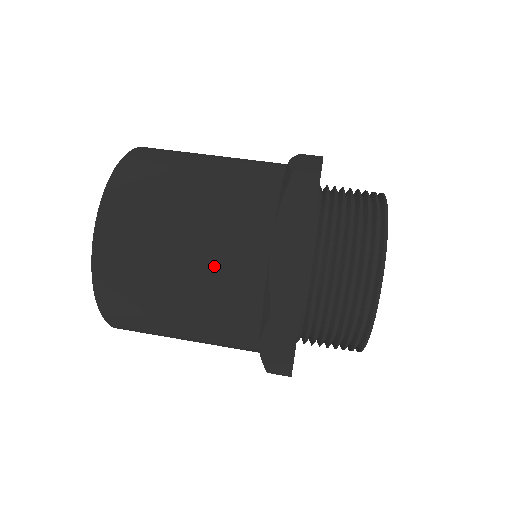
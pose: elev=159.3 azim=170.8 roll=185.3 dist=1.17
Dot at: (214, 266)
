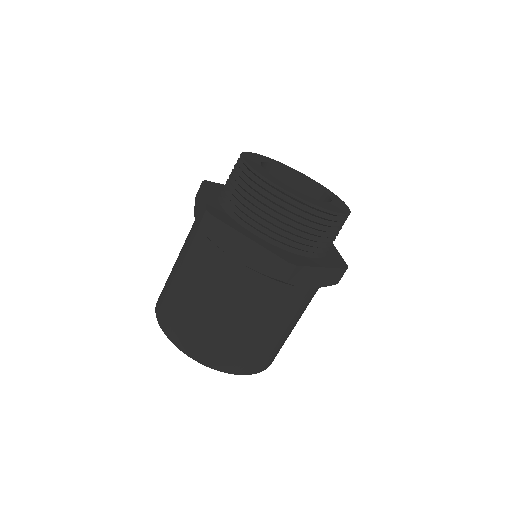
Dot at: (188, 256)
